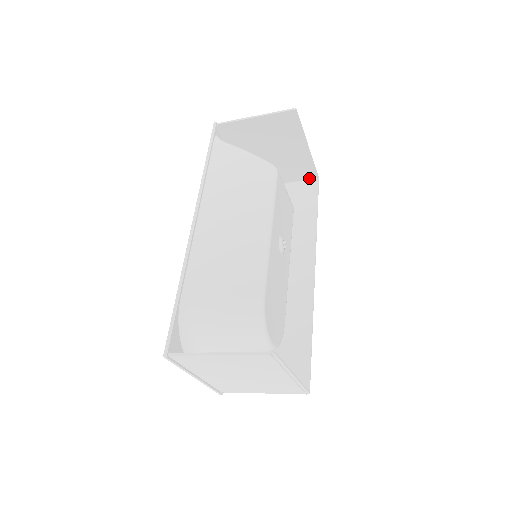
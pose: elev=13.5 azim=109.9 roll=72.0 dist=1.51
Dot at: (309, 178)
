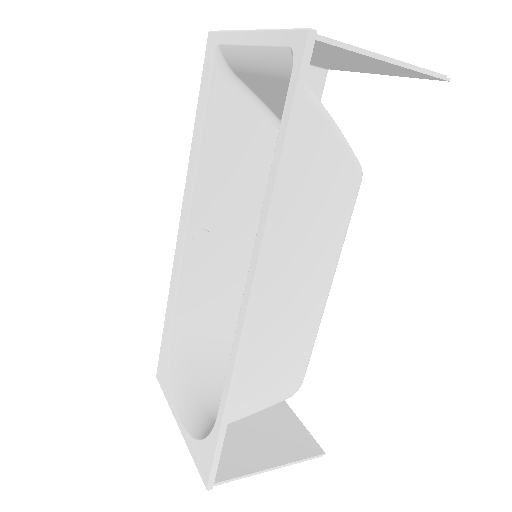
Dot at: (319, 65)
